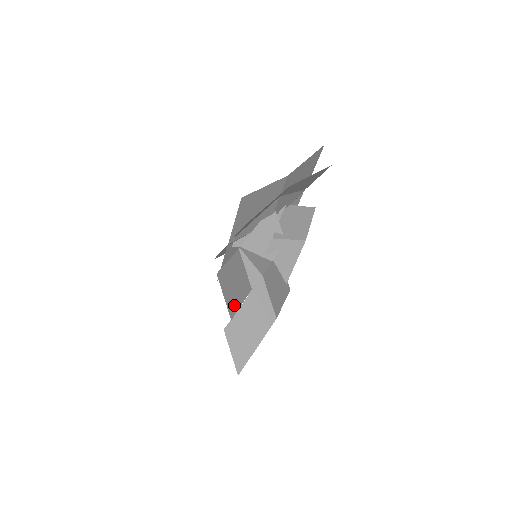
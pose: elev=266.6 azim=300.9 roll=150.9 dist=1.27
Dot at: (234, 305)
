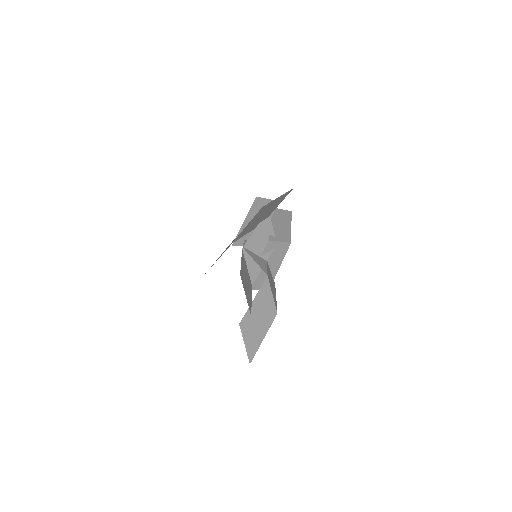
Dot at: (249, 302)
